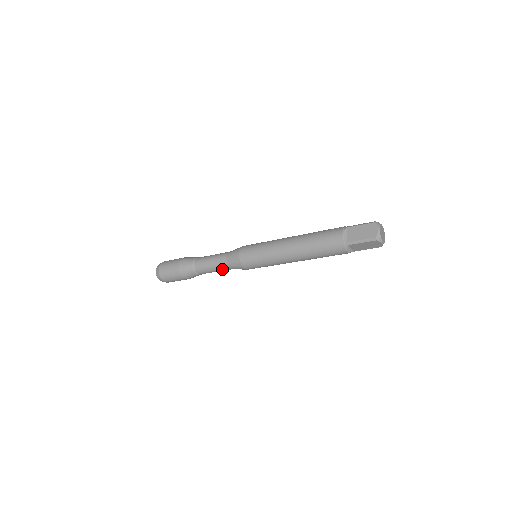
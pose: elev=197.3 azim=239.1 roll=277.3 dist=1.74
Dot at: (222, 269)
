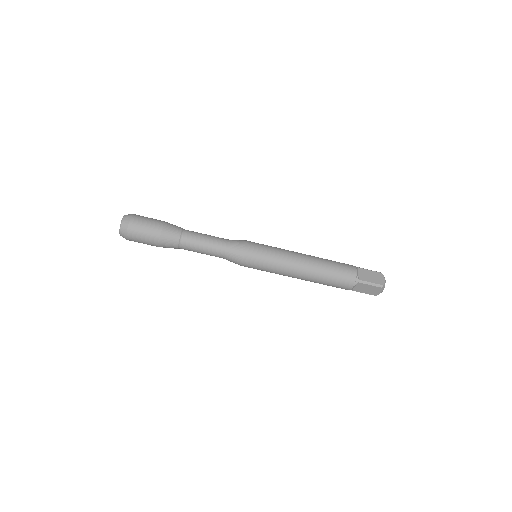
Dot at: (214, 253)
